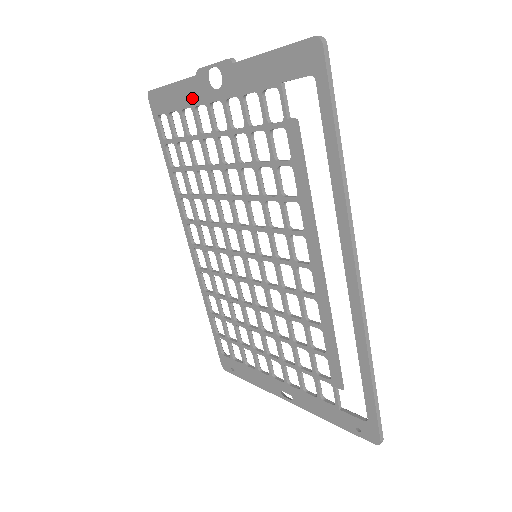
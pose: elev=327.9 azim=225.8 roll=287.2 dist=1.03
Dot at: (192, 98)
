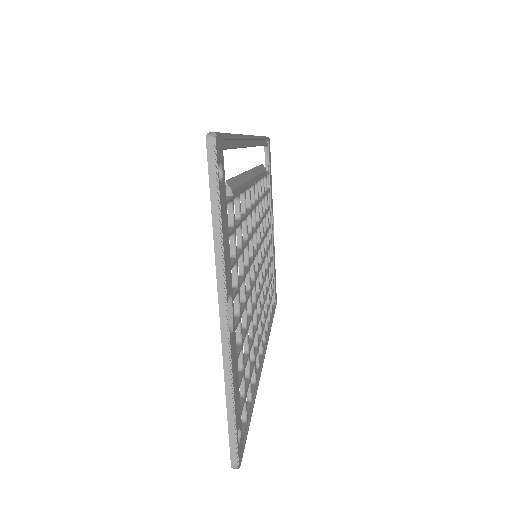
Dot at: occluded
